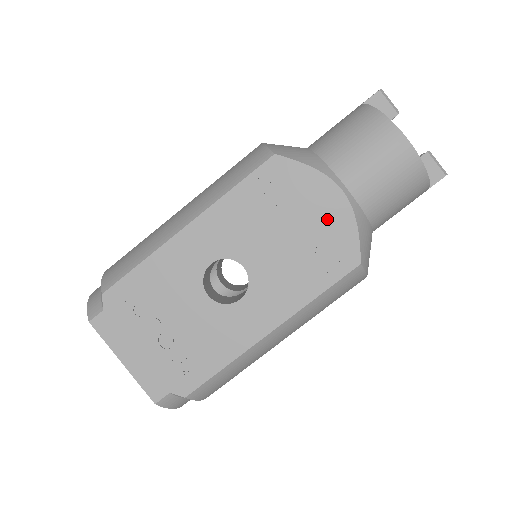
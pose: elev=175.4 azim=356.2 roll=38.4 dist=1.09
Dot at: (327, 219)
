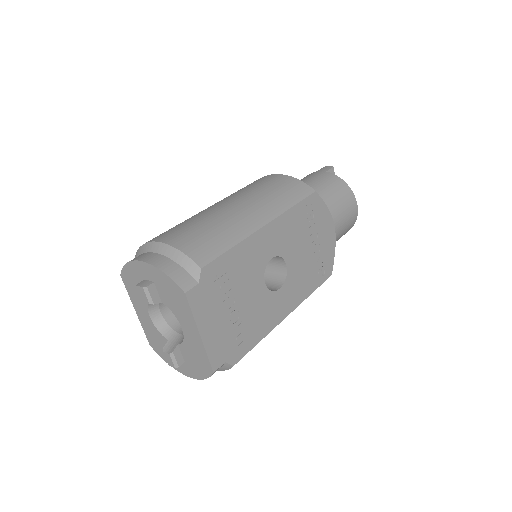
Dot at: (326, 243)
